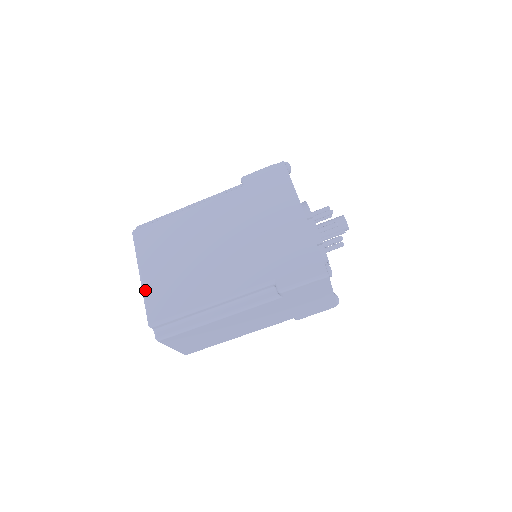
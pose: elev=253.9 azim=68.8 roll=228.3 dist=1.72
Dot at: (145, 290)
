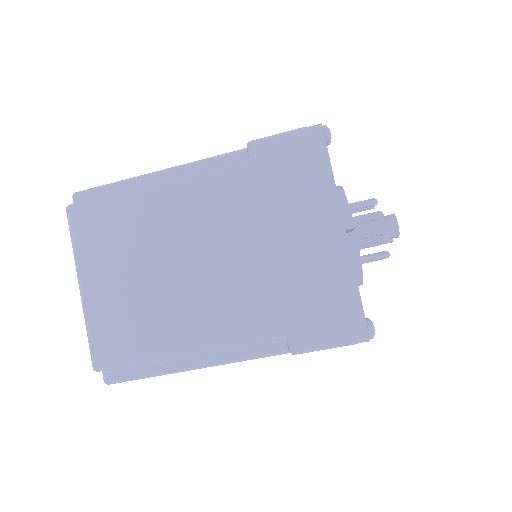
Dot at: (87, 313)
